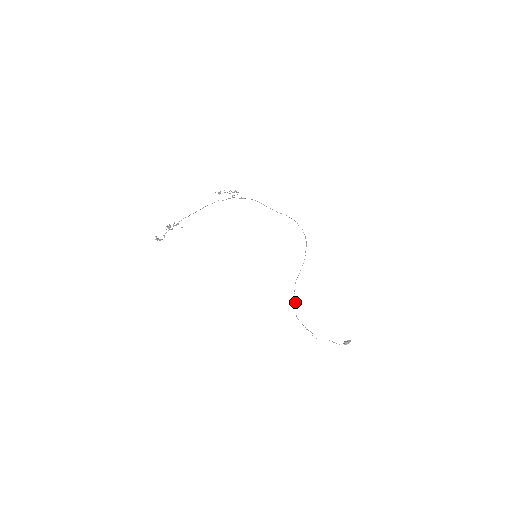
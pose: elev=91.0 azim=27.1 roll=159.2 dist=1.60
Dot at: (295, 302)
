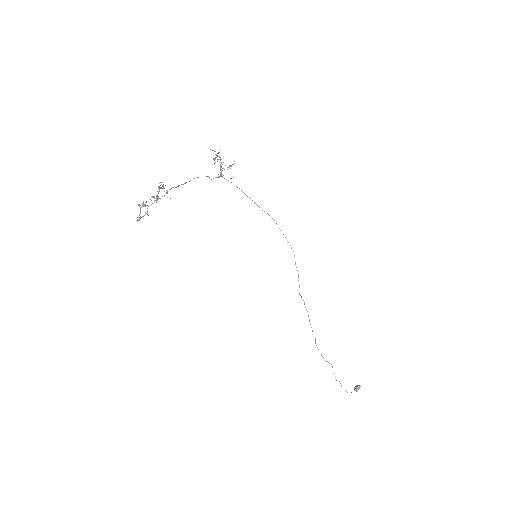
Dot at: (309, 319)
